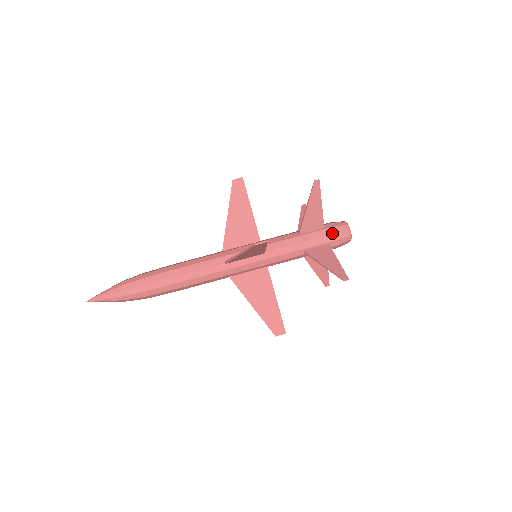
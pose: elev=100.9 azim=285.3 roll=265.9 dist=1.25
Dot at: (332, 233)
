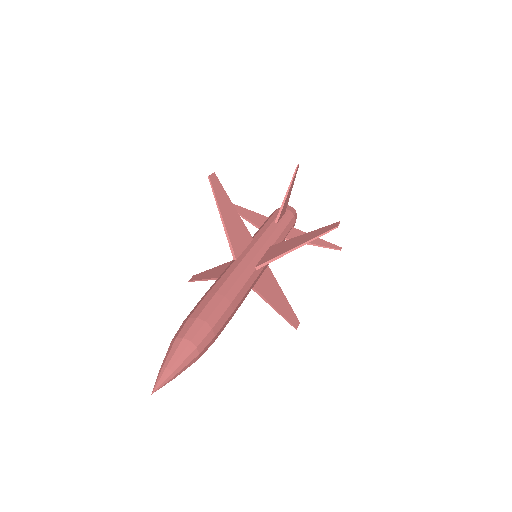
Dot at: (293, 216)
